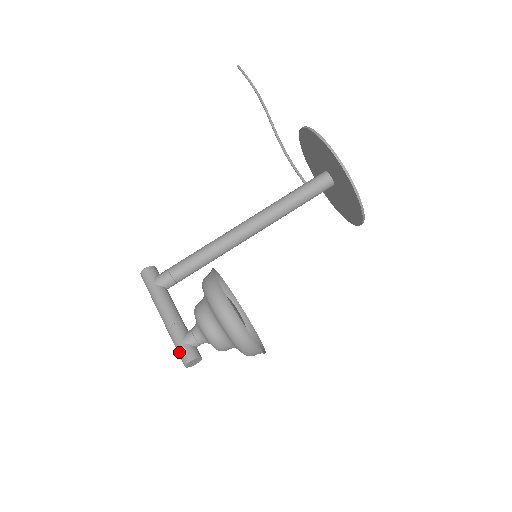
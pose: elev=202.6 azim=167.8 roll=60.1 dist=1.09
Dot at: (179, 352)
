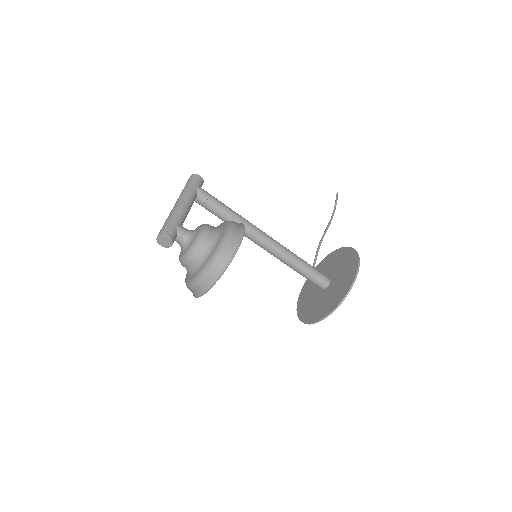
Dot at: (167, 226)
